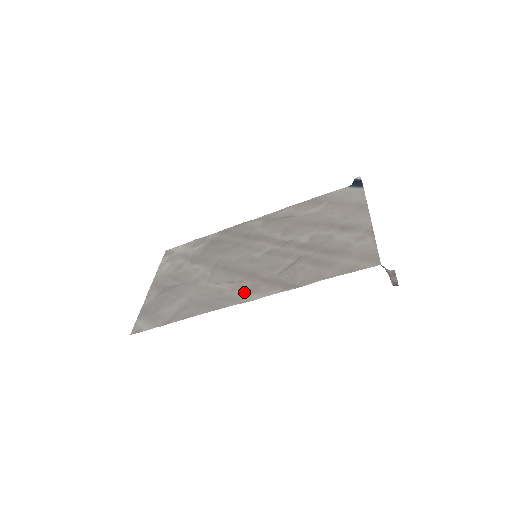
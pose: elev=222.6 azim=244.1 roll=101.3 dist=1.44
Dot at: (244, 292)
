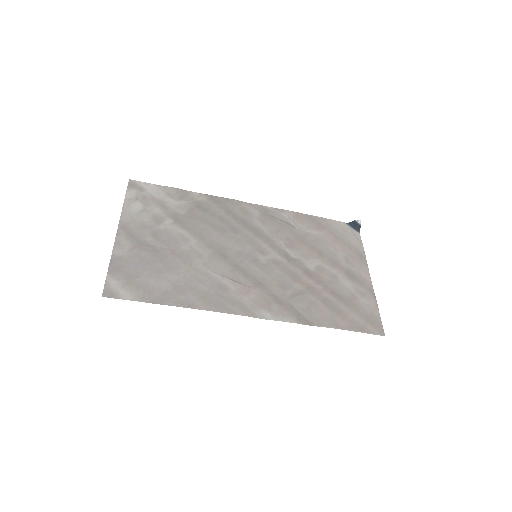
Dot at: (254, 303)
